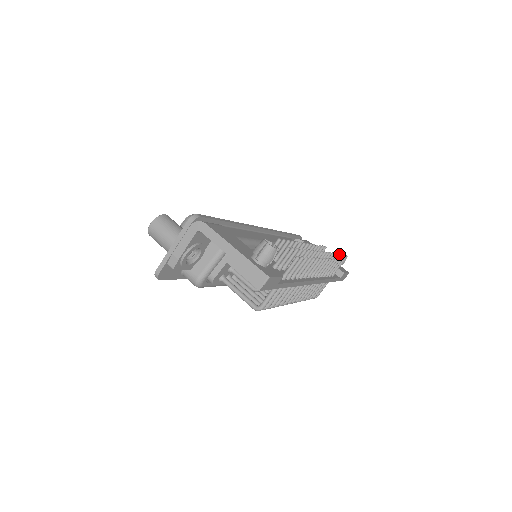
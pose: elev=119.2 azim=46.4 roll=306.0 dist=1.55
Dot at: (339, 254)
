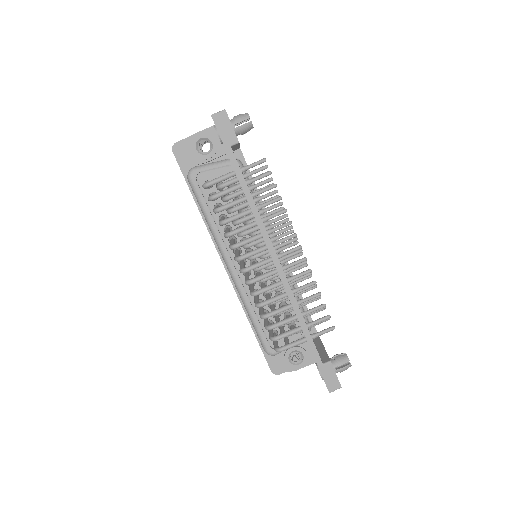
Dot at: (342, 353)
